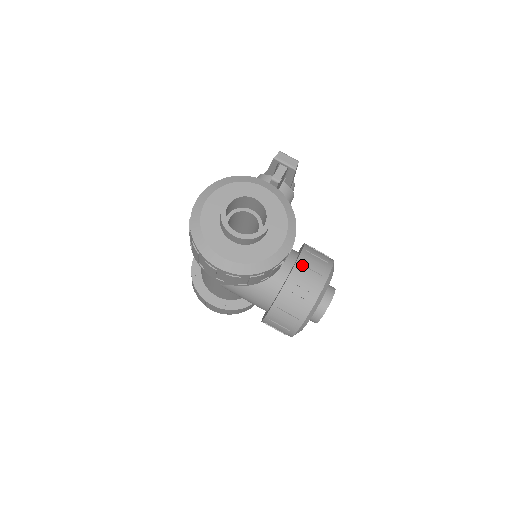
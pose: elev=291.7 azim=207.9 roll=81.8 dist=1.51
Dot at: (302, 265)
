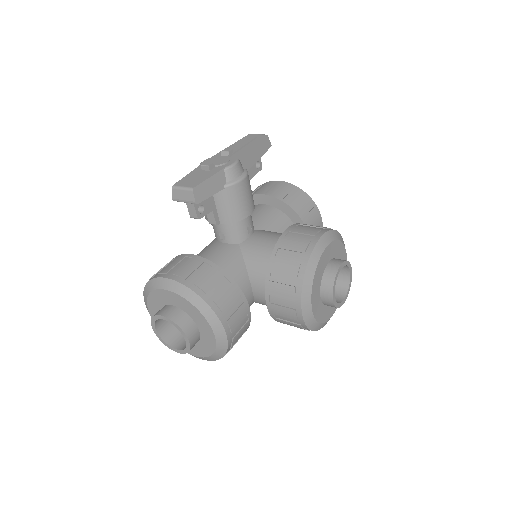
Dot at: (272, 295)
